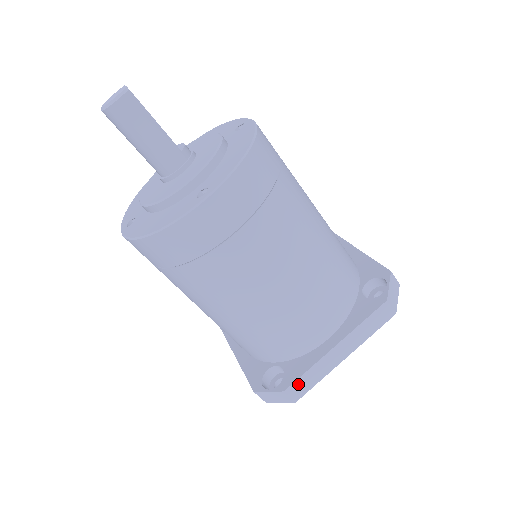
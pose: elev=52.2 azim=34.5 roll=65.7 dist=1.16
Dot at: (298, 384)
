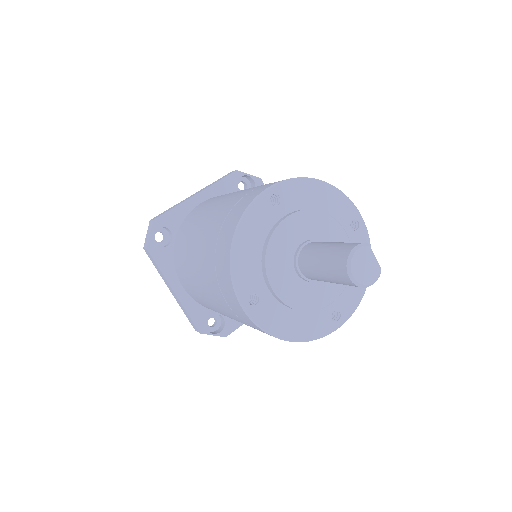
Dot at: (233, 330)
